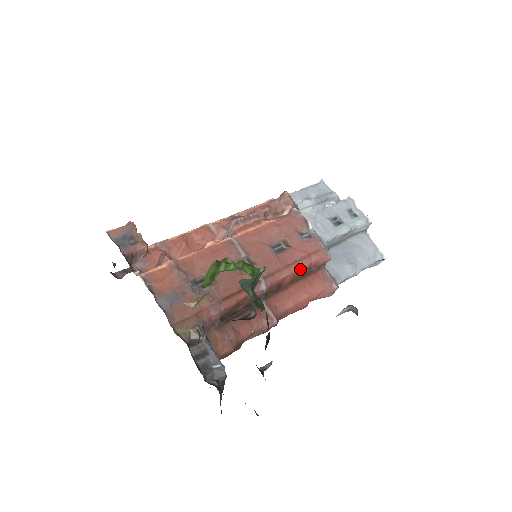
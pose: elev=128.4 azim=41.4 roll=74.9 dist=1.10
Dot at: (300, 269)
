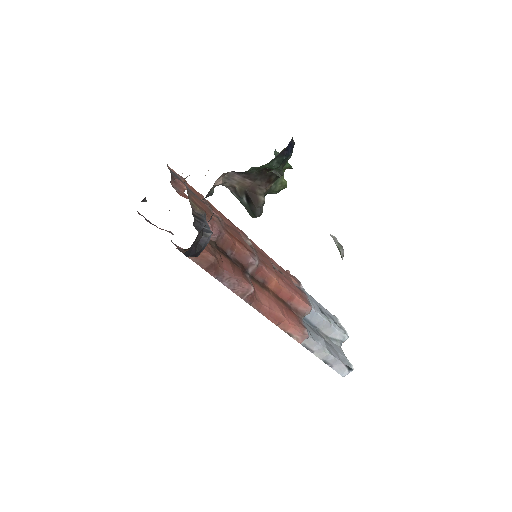
Dot at: (285, 289)
